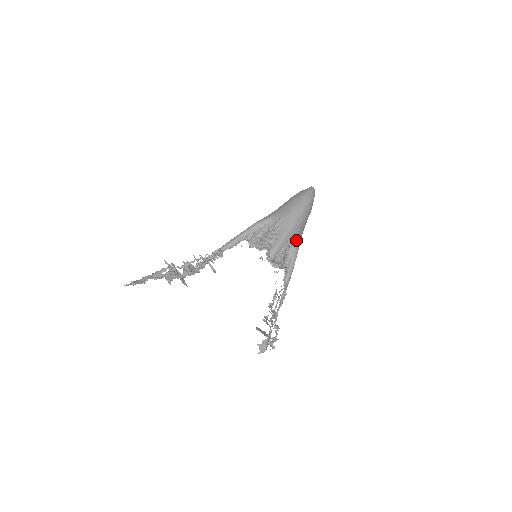
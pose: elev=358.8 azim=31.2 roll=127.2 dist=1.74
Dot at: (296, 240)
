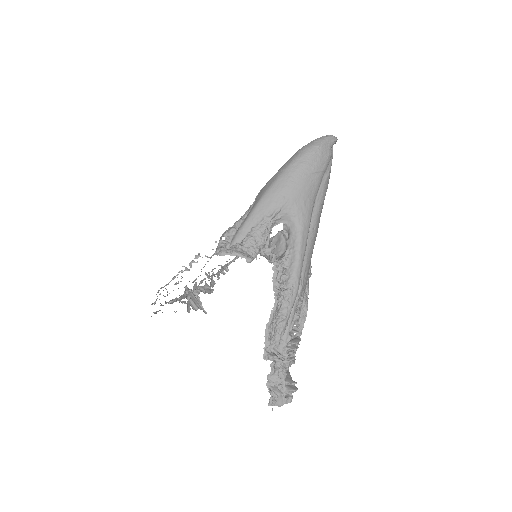
Dot at: (288, 216)
